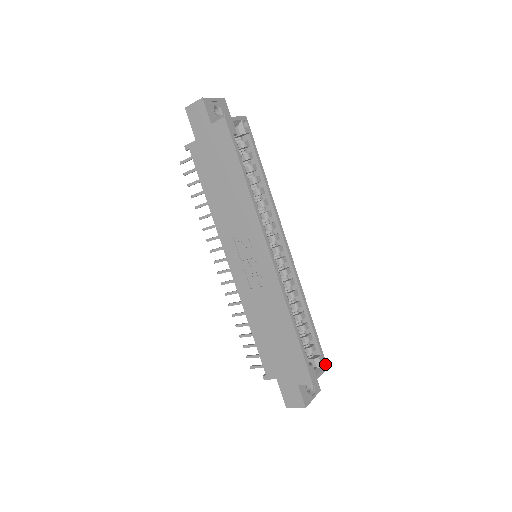
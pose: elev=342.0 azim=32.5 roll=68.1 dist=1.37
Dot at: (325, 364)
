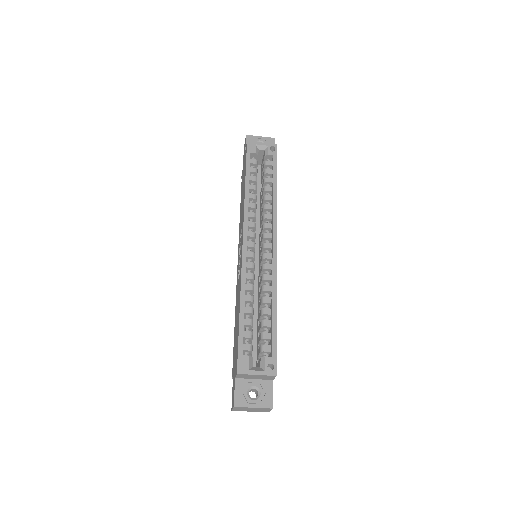
Dot at: (273, 370)
